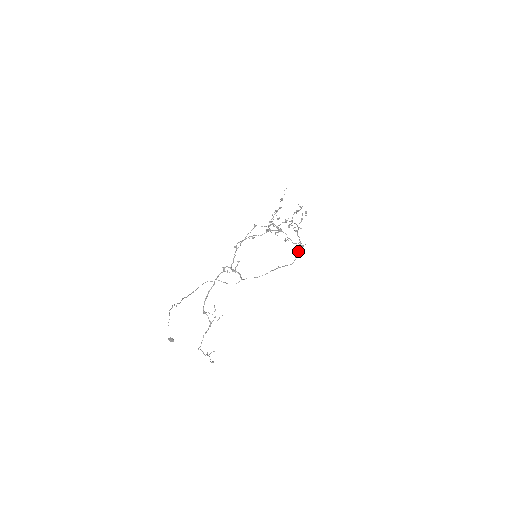
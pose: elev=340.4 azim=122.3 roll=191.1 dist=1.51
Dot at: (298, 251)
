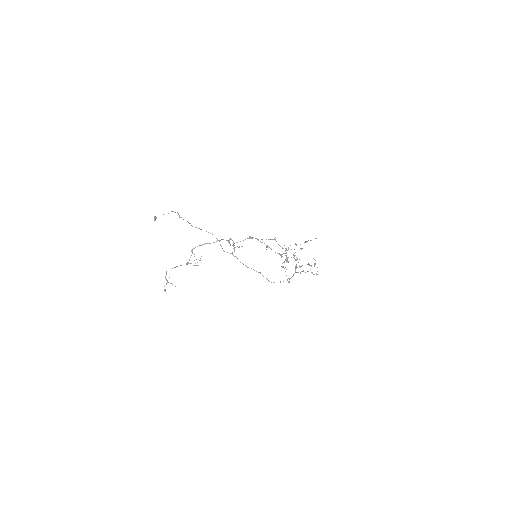
Dot at: (283, 281)
